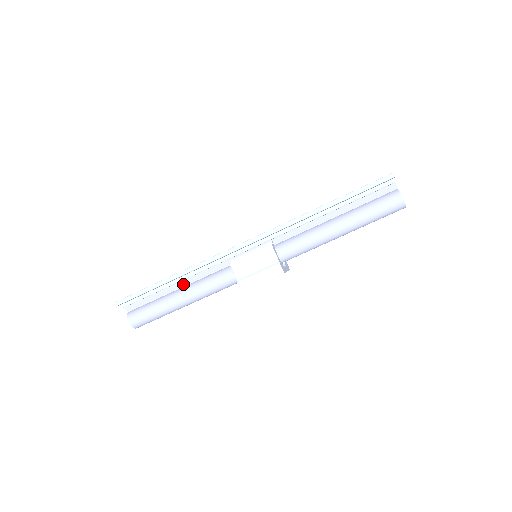
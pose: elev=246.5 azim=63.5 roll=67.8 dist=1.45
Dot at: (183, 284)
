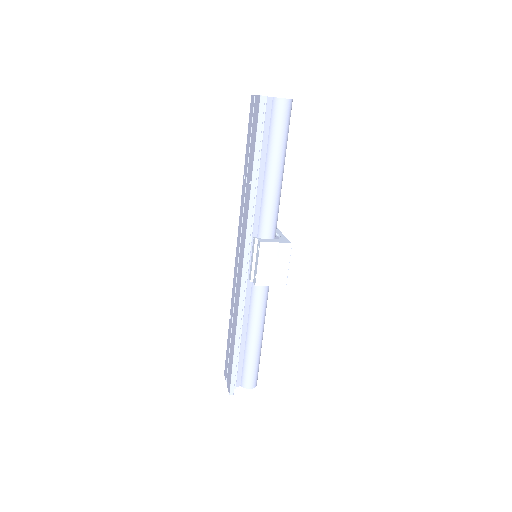
Dot at: (244, 330)
